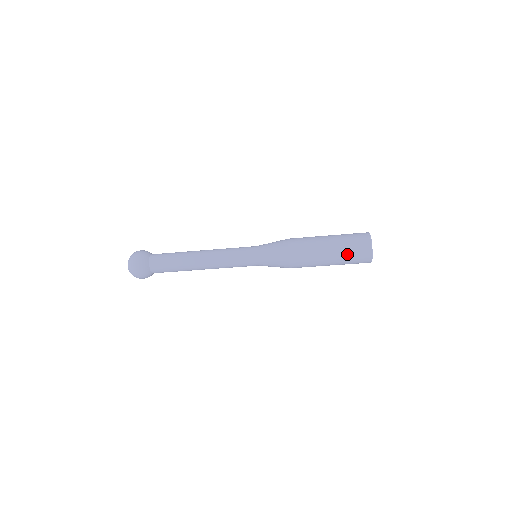
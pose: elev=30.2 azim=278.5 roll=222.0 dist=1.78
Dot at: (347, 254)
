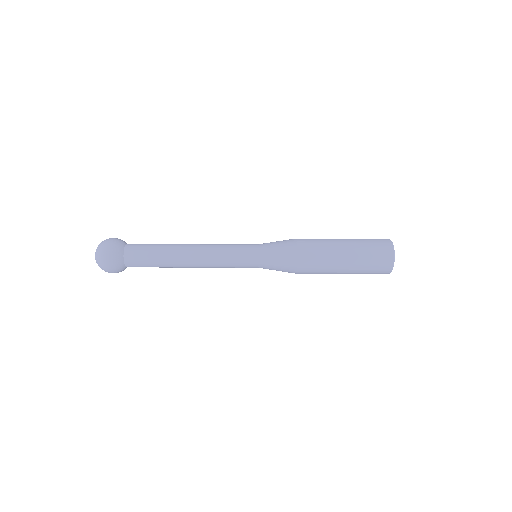
Dot at: (362, 273)
